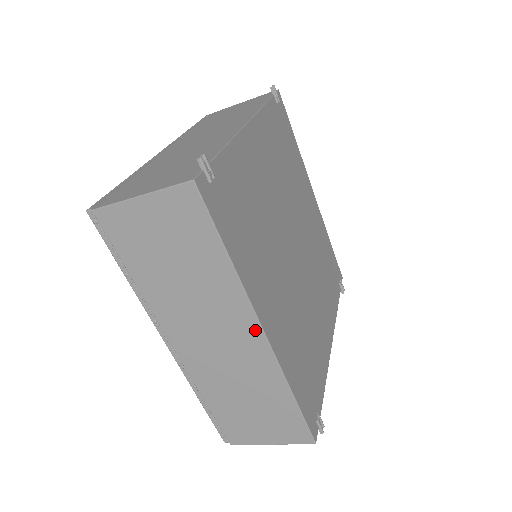
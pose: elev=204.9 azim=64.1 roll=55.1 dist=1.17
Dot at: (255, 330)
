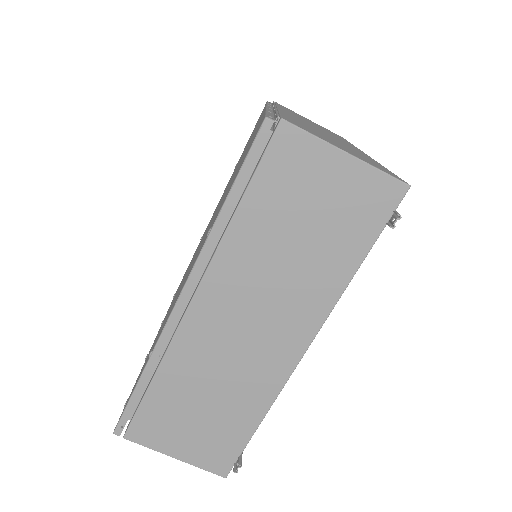
Dot at: (359, 150)
